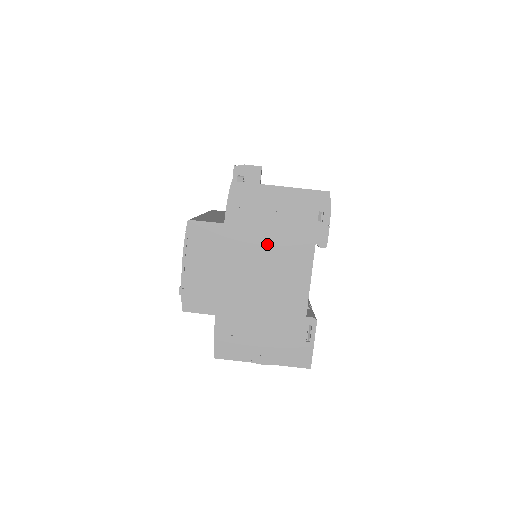
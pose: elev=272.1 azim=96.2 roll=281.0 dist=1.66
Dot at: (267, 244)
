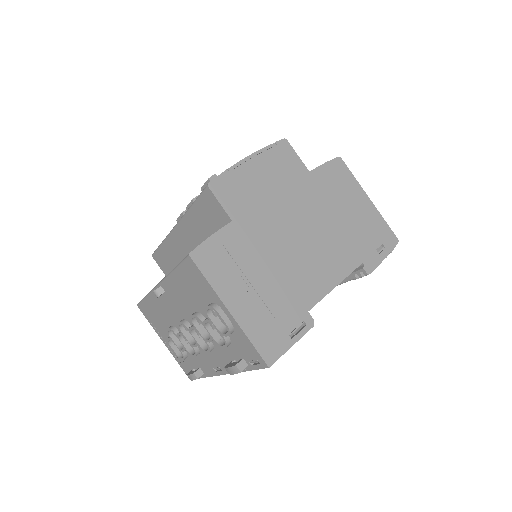
Dot at: (328, 221)
